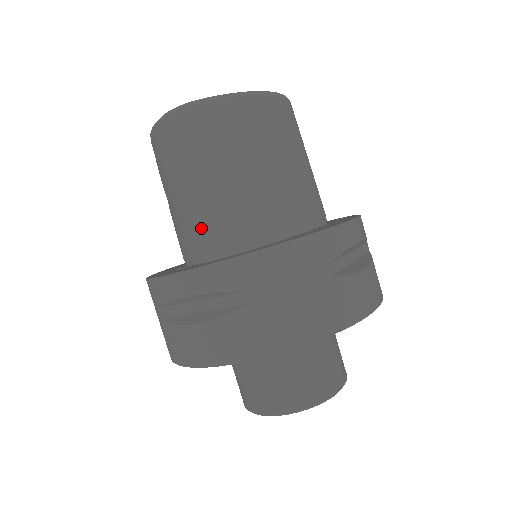
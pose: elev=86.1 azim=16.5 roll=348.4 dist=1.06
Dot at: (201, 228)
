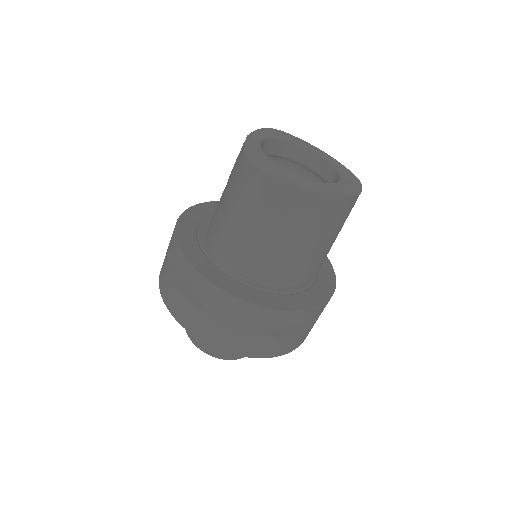
Dot at: (221, 241)
